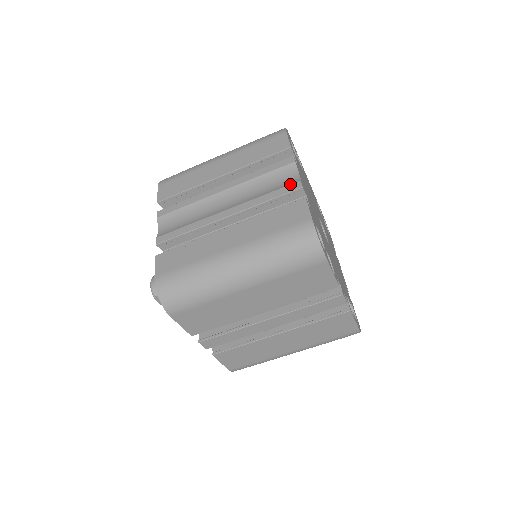
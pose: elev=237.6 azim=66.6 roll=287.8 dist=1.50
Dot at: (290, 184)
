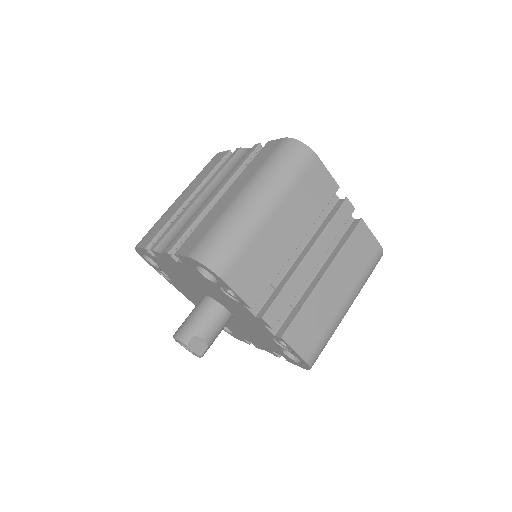
Dot at: occluded
